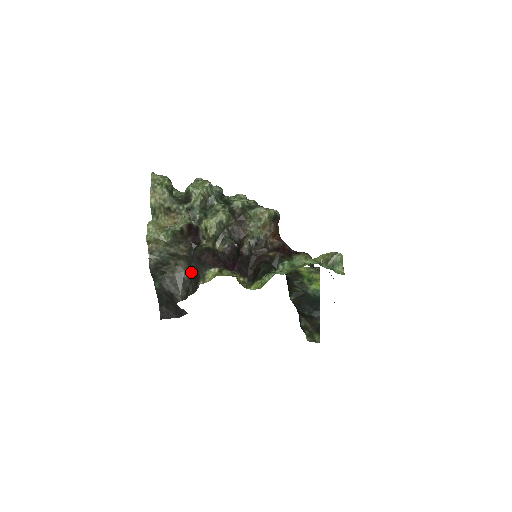
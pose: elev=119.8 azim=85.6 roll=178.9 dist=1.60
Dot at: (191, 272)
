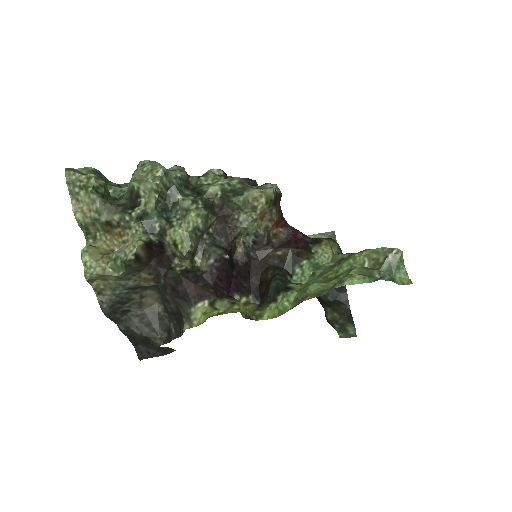
Dot at: (167, 307)
